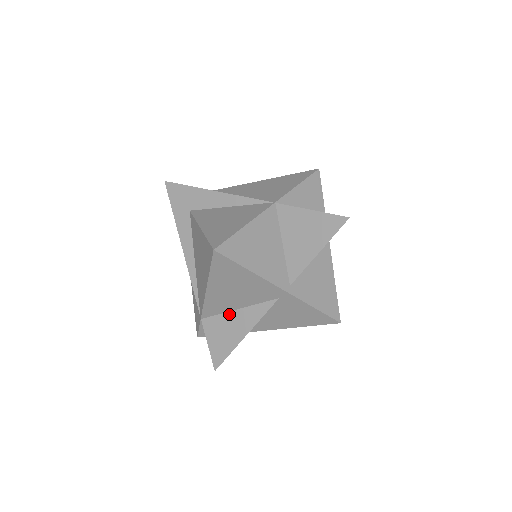
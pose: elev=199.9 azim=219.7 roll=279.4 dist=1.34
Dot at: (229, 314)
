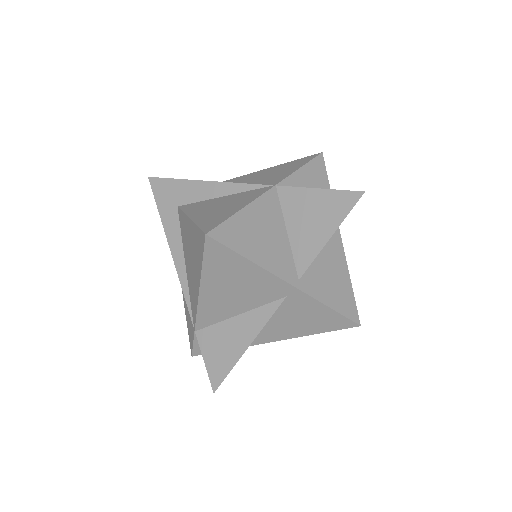
Dot at: (228, 322)
